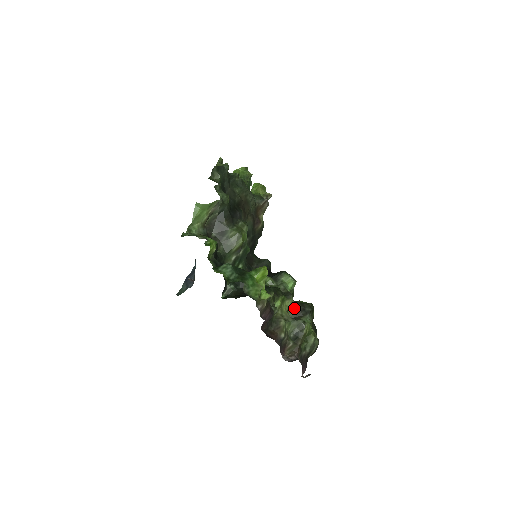
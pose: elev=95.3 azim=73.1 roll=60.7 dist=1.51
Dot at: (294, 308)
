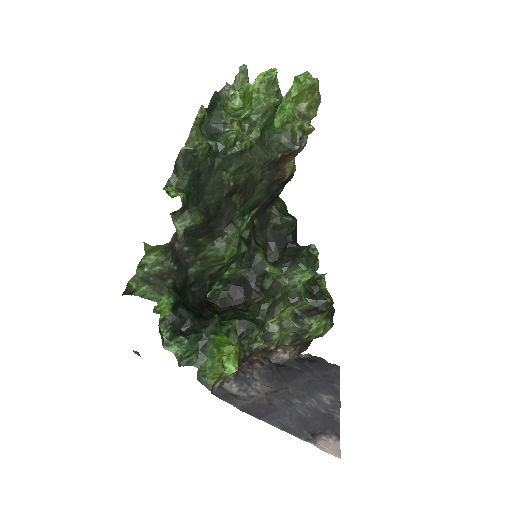
Dot at: (303, 305)
